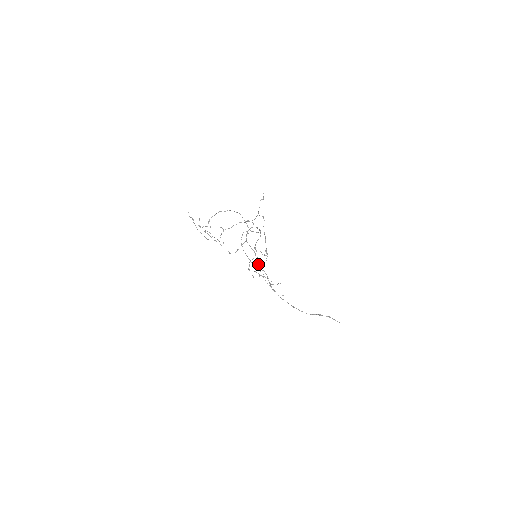
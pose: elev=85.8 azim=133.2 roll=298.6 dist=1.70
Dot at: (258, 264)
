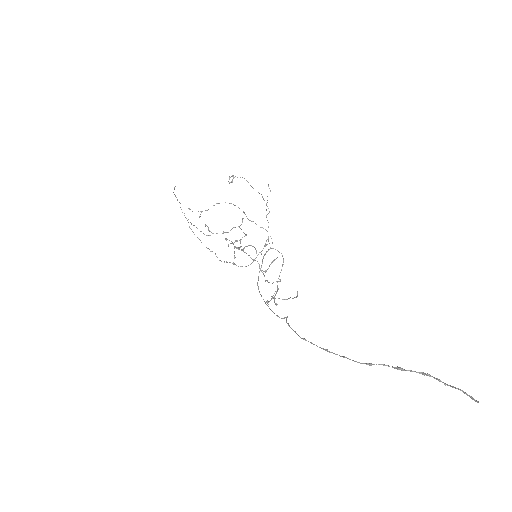
Dot at: occluded
